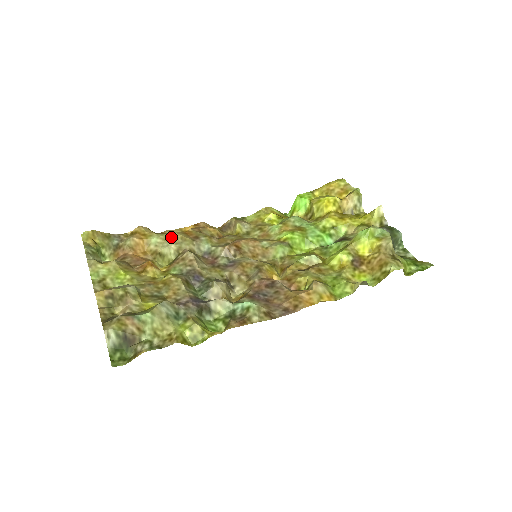
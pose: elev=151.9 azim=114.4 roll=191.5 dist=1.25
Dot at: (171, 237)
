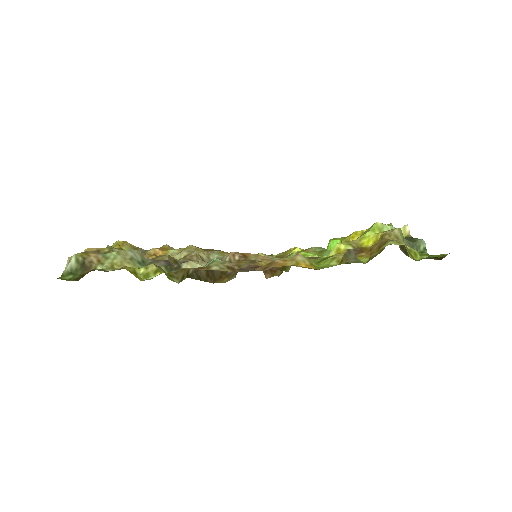
Dot at: (186, 247)
